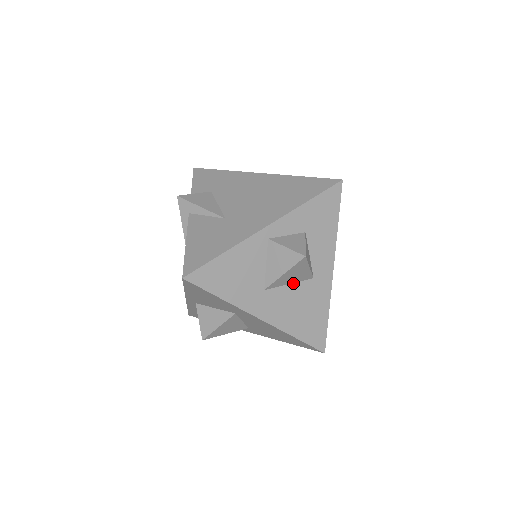
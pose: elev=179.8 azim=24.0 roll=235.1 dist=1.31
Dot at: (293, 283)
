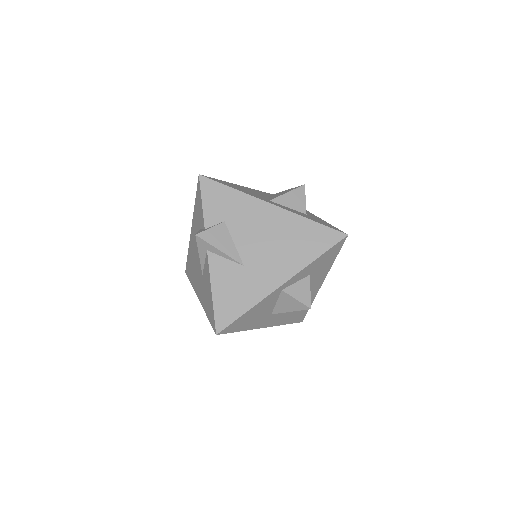
Dot at: occluded
